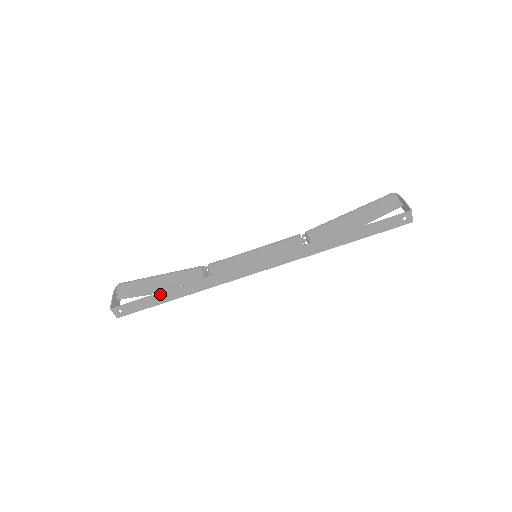
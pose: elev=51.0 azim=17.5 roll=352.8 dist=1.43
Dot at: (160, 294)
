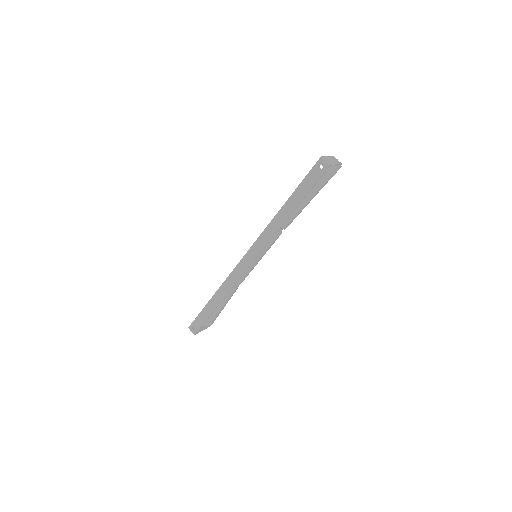
Dot at: (207, 306)
